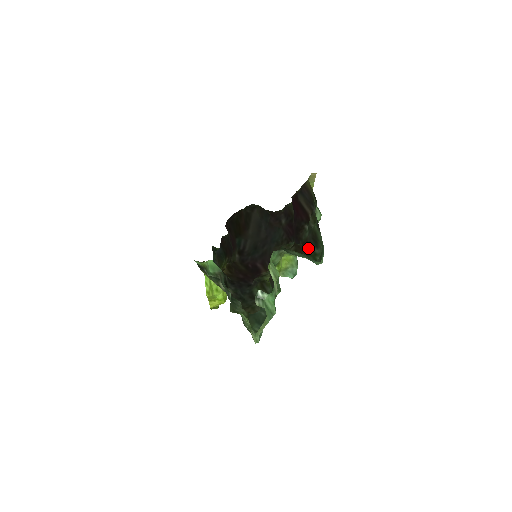
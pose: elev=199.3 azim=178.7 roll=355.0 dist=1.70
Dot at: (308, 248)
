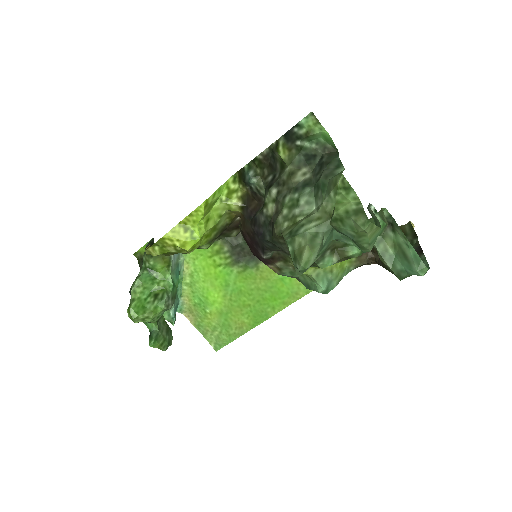
Dot at: (383, 267)
